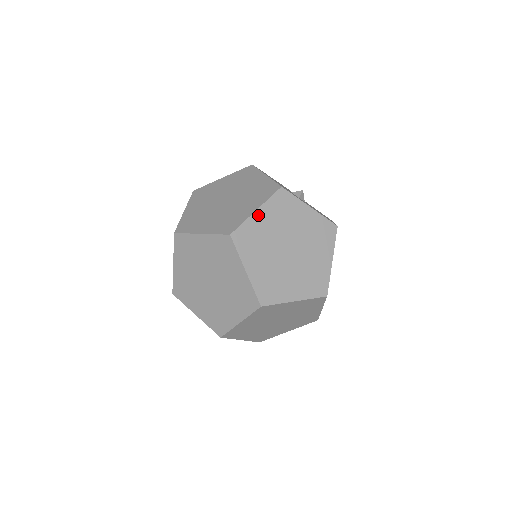
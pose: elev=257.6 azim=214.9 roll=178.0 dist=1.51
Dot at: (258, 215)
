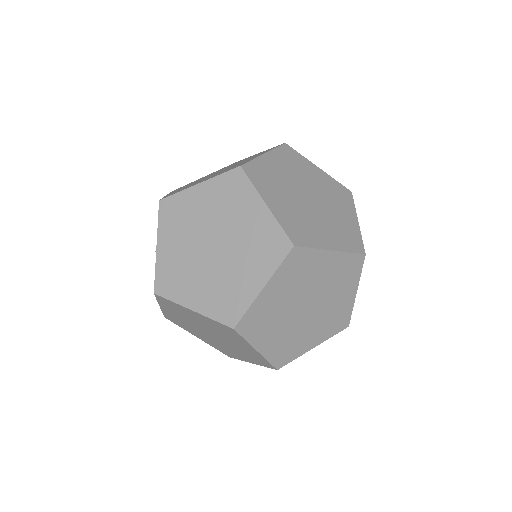
Dot at: occluded
